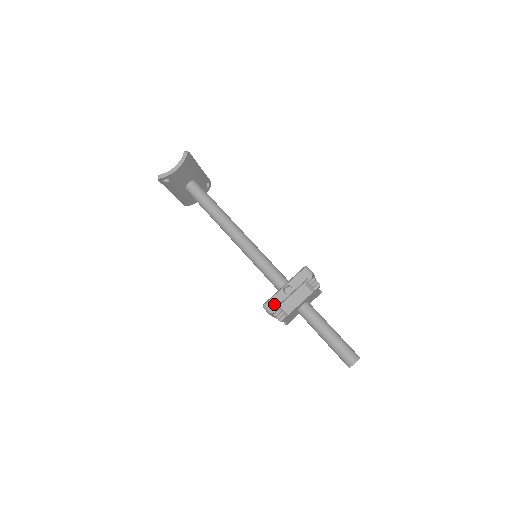
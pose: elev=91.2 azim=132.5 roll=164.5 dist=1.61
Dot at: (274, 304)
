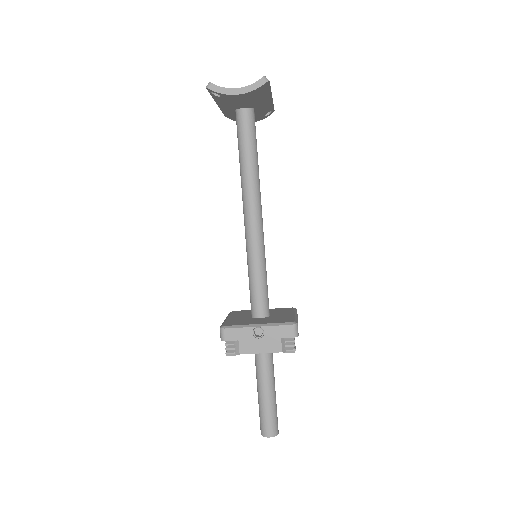
Dot at: (233, 336)
